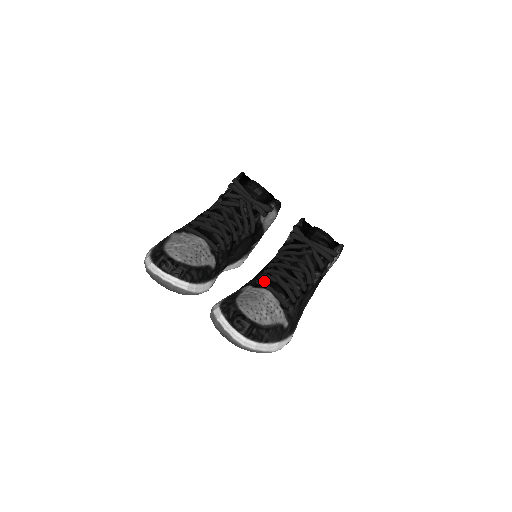
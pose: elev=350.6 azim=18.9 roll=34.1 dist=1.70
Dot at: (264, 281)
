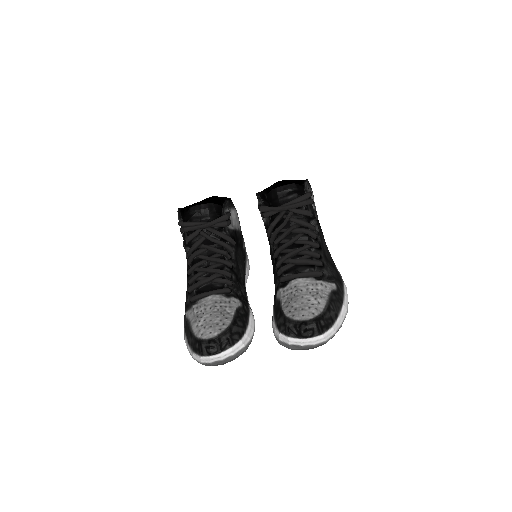
Dot at: (285, 274)
